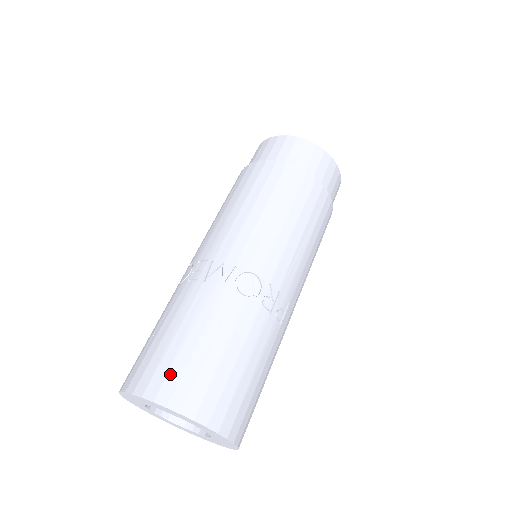
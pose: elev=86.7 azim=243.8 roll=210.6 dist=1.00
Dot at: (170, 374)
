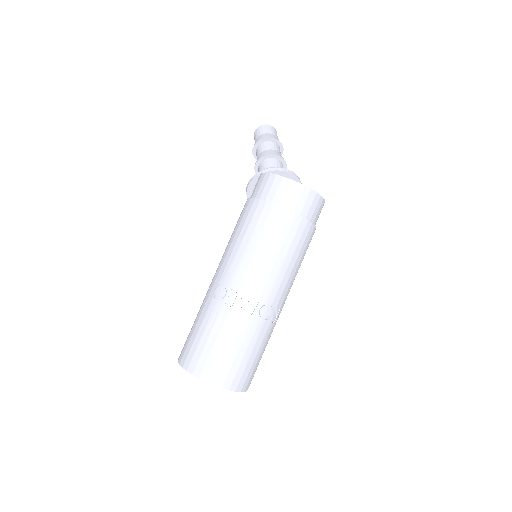
Dot at: (222, 370)
